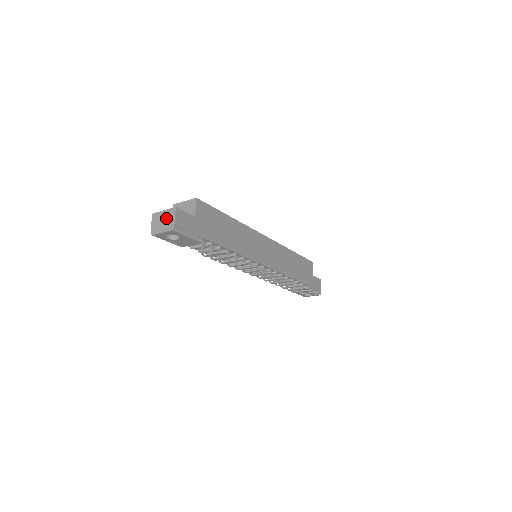
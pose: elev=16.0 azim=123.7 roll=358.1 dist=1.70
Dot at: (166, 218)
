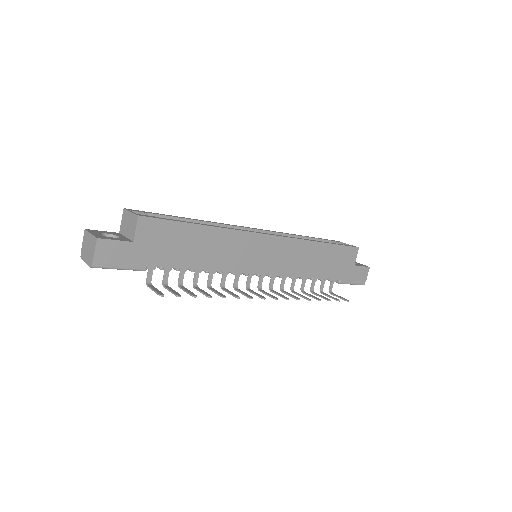
Dot at: (90, 246)
